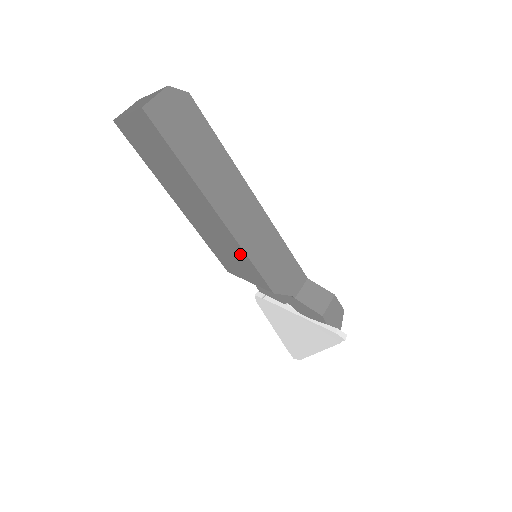
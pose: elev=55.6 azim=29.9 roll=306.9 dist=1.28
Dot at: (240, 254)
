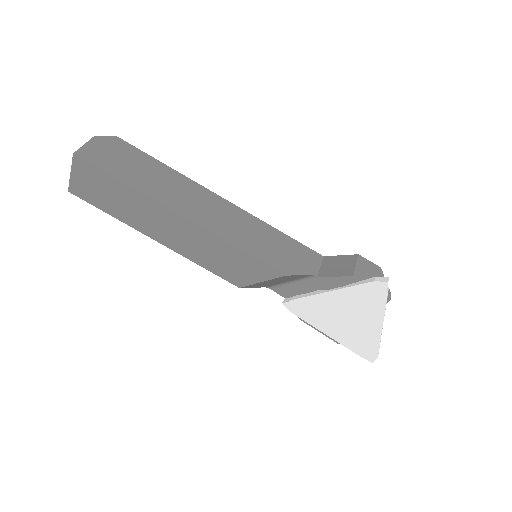
Dot at: (230, 250)
